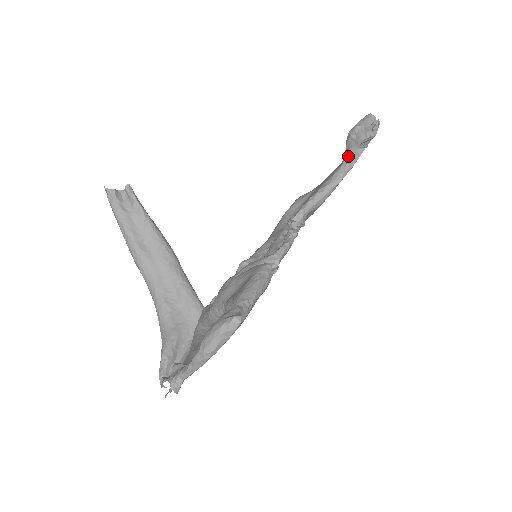
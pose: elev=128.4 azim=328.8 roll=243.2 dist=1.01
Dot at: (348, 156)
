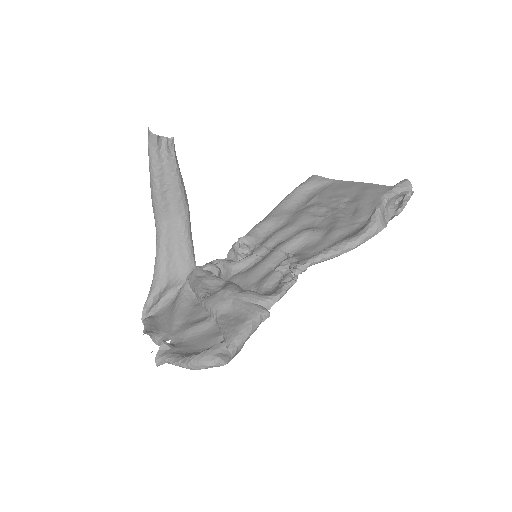
Dot at: (369, 230)
